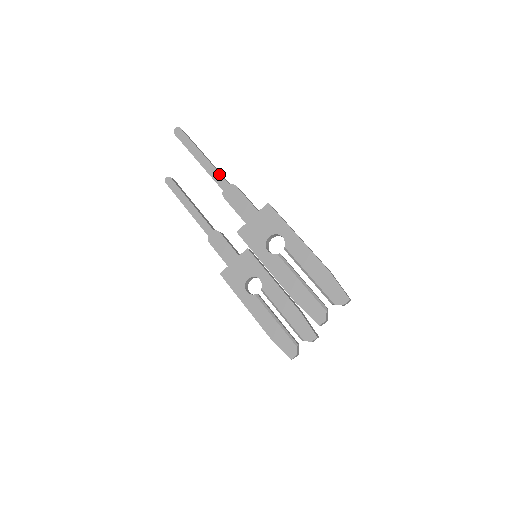
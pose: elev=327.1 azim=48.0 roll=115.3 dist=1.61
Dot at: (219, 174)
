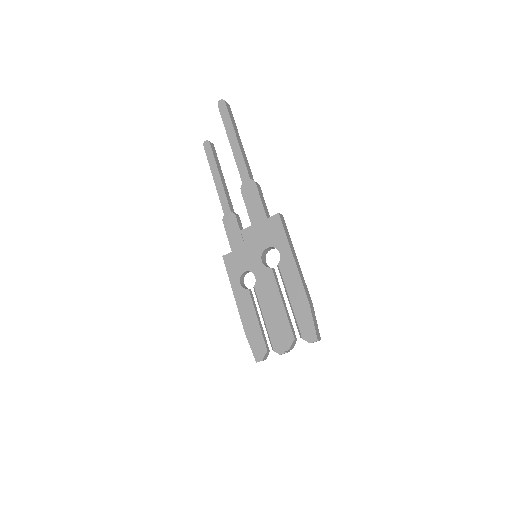
Dot at: (244, 165)
